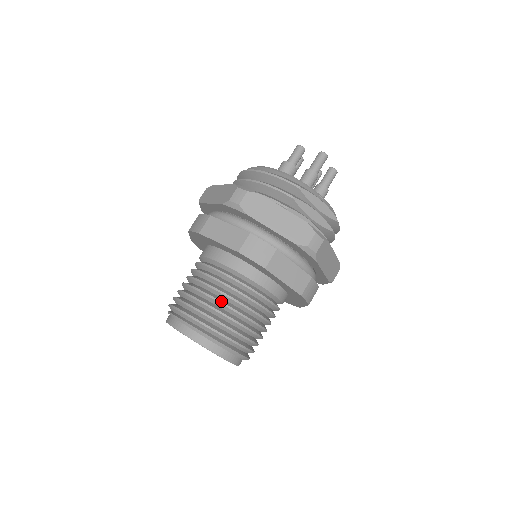
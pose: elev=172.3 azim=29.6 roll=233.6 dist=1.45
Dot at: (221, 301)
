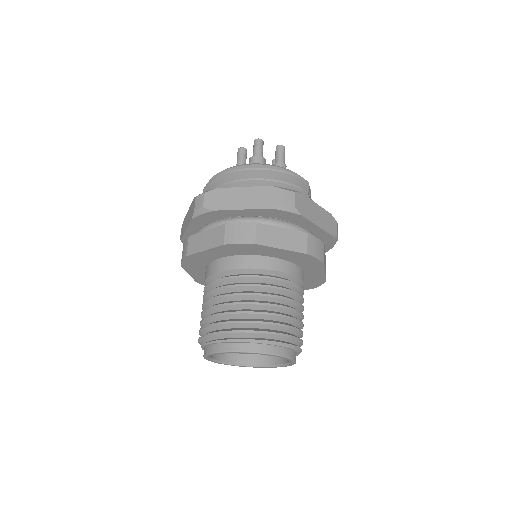
Dot at: (290, 307)
